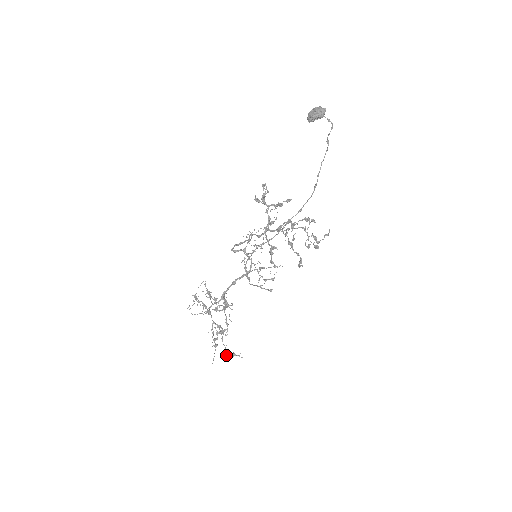
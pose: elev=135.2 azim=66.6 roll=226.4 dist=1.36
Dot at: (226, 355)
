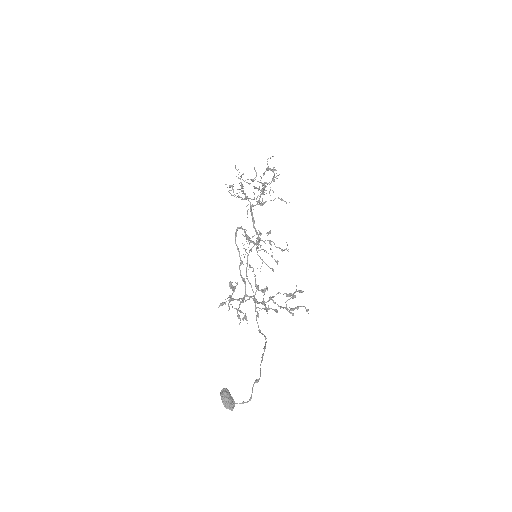
Dot at: (275, 198)
